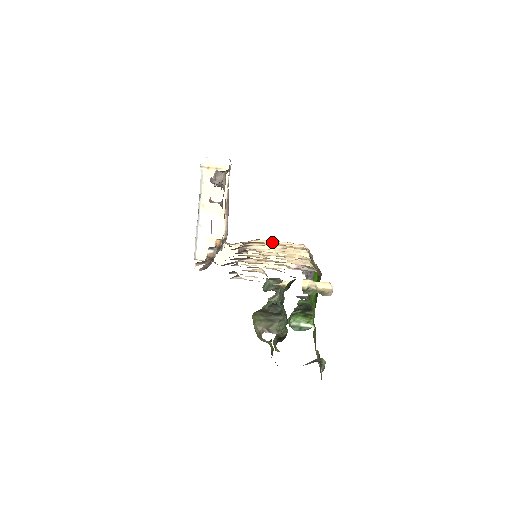
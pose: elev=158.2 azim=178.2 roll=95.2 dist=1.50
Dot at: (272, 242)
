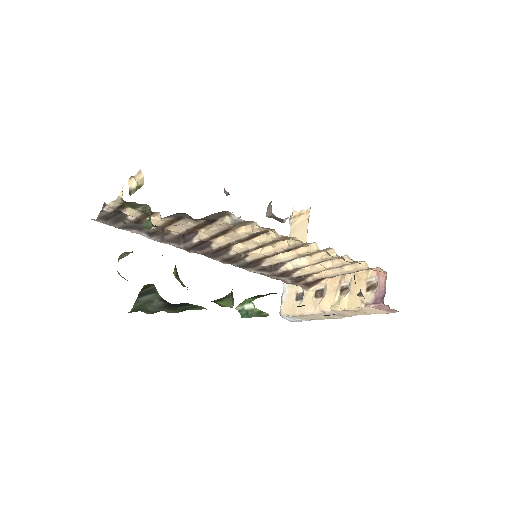
Dot at: occluded
